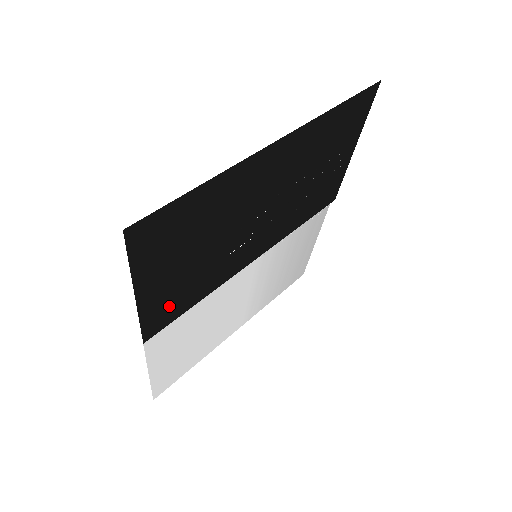
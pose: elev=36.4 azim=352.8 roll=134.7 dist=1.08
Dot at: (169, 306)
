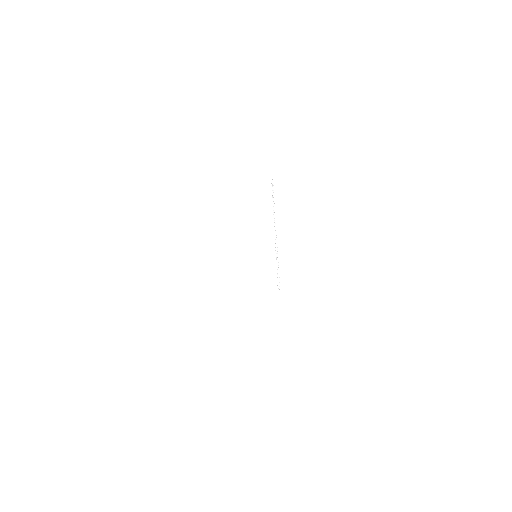
Dot at: occluded
